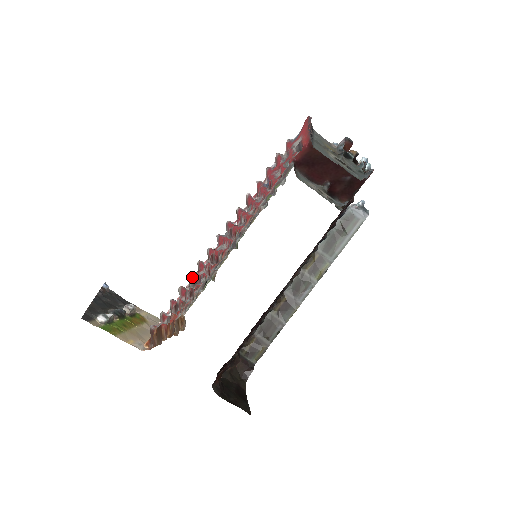
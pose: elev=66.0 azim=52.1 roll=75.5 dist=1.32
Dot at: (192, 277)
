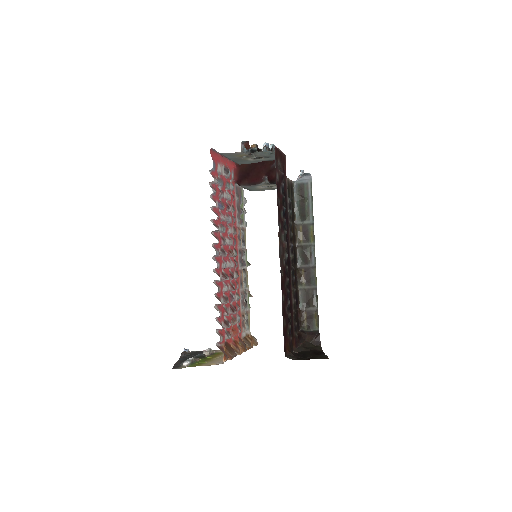
Dot at: (219, 295)
